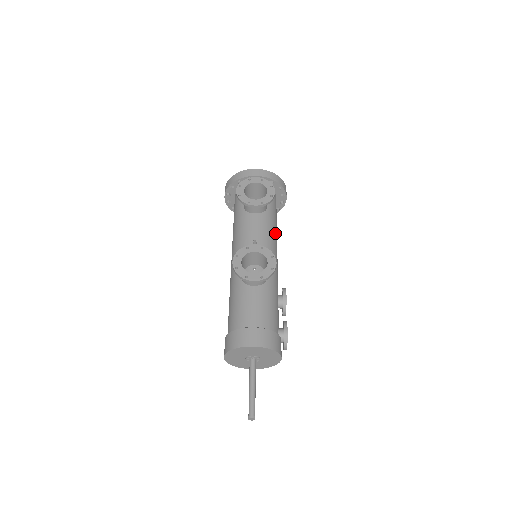
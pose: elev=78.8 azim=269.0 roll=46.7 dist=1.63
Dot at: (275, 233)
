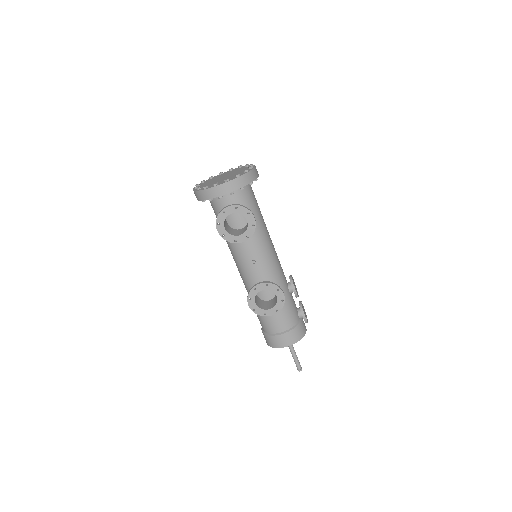
Dot at: (265, 232)
